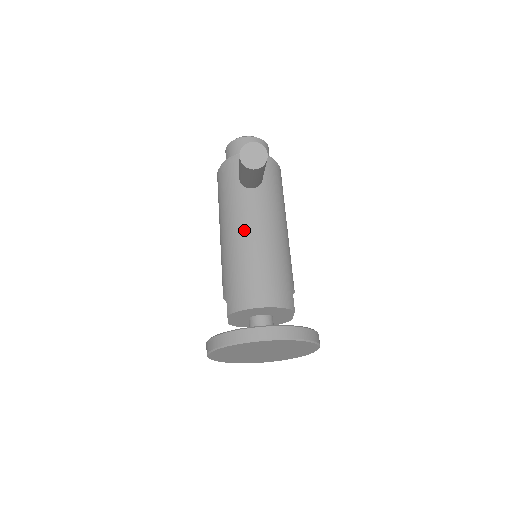
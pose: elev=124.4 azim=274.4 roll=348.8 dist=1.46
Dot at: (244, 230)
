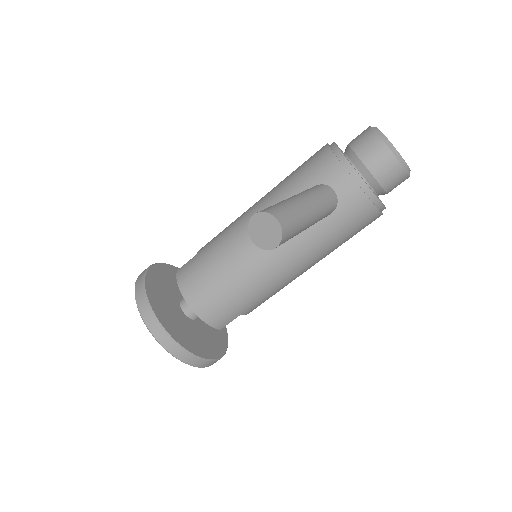
Dot at: occluded
